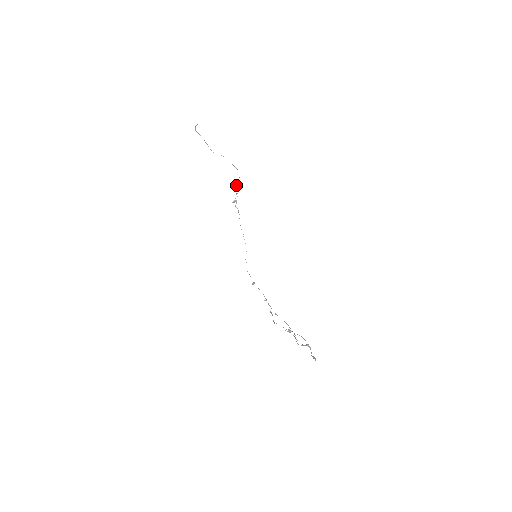
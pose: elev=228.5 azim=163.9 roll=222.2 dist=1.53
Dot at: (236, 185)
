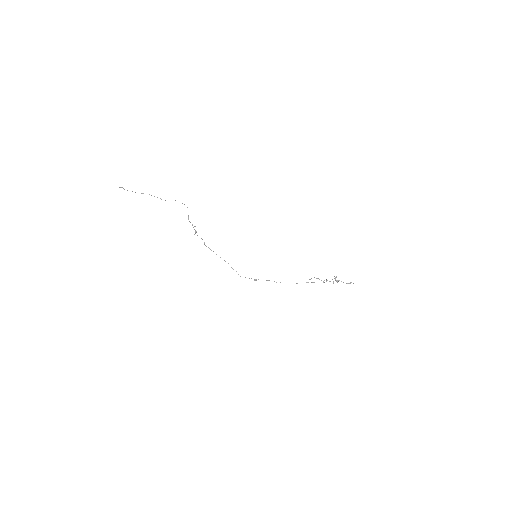
Dot at: (188, 218)
